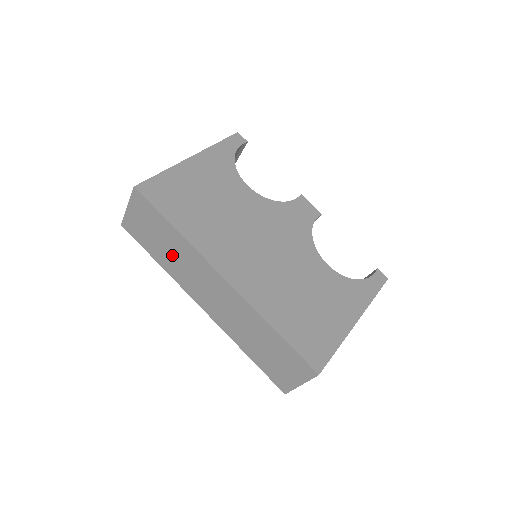
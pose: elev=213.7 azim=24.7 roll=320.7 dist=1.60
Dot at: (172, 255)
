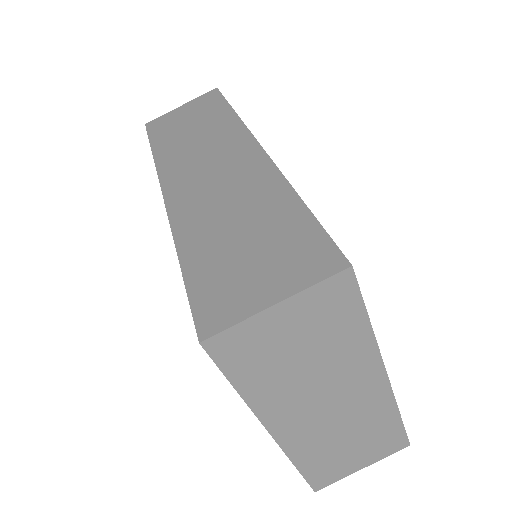
Dot at: (192, 137)
